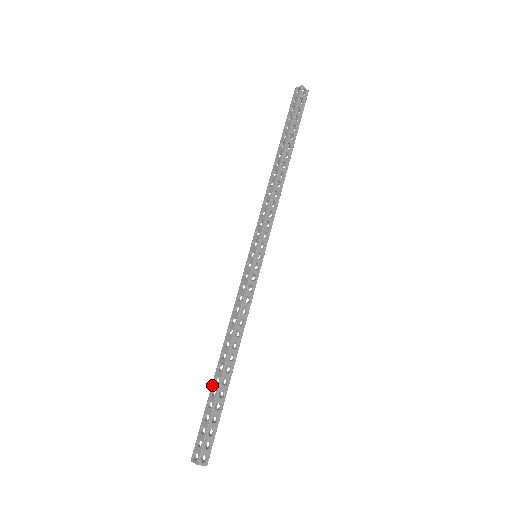
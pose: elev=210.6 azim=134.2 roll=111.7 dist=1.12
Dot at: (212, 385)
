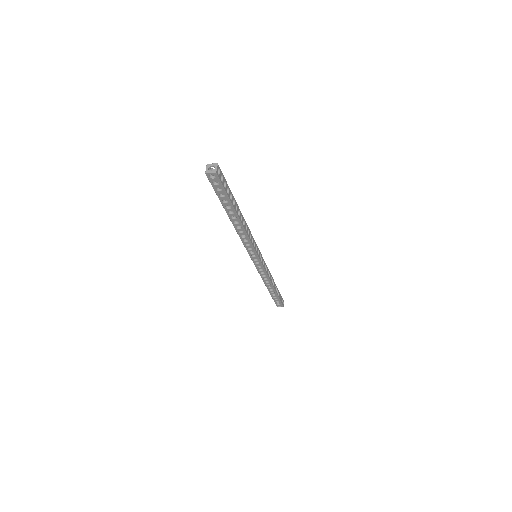
Dot at: occluded
